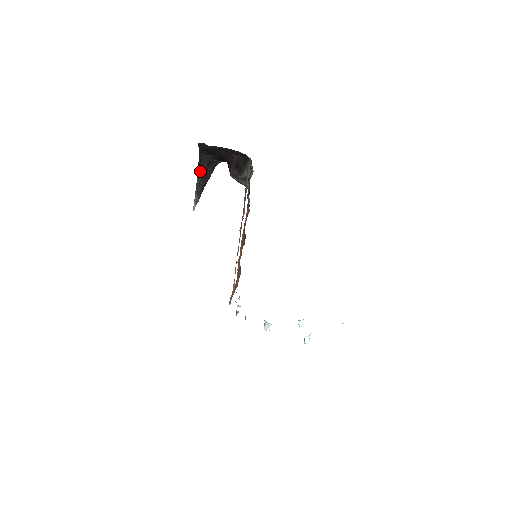
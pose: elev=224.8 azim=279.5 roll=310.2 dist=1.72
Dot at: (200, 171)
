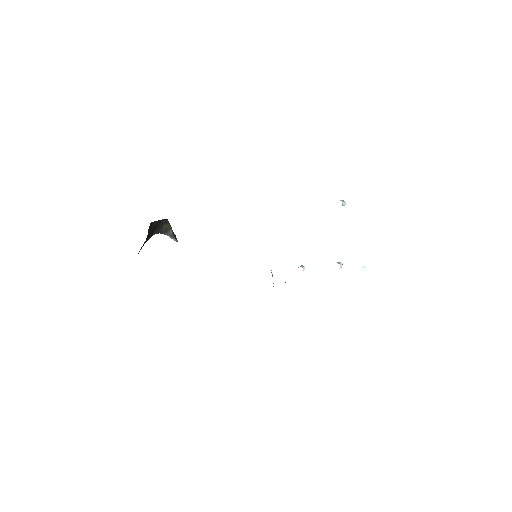
Dot at: (148, 238)
